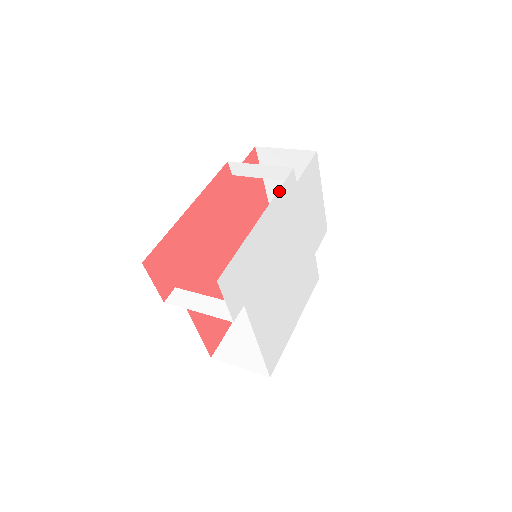
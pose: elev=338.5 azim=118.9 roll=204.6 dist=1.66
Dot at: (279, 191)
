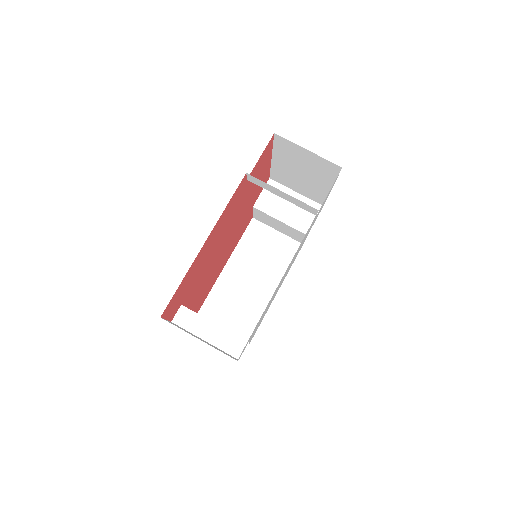
Dot at: occluded
